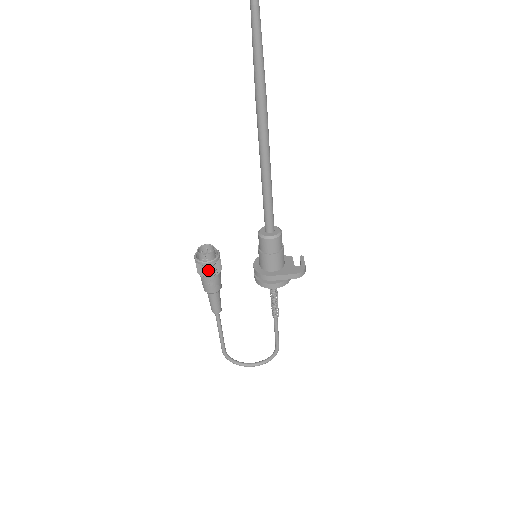
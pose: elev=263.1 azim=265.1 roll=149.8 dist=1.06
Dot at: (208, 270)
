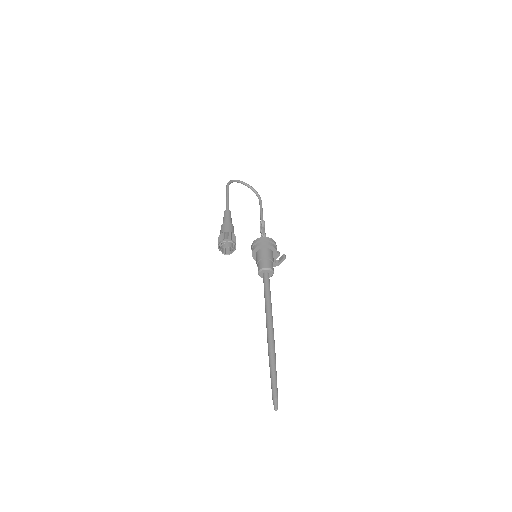
Dot at: (223, 248)
